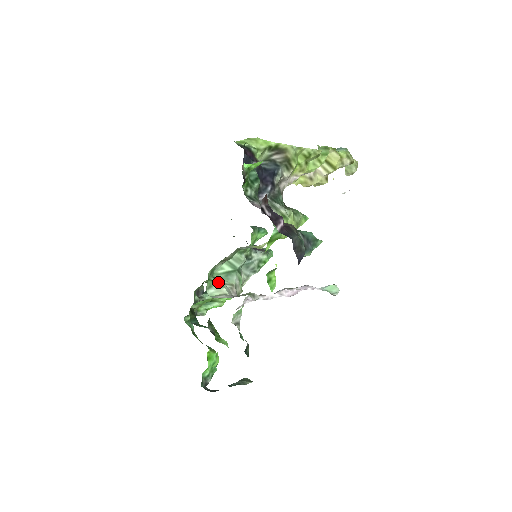
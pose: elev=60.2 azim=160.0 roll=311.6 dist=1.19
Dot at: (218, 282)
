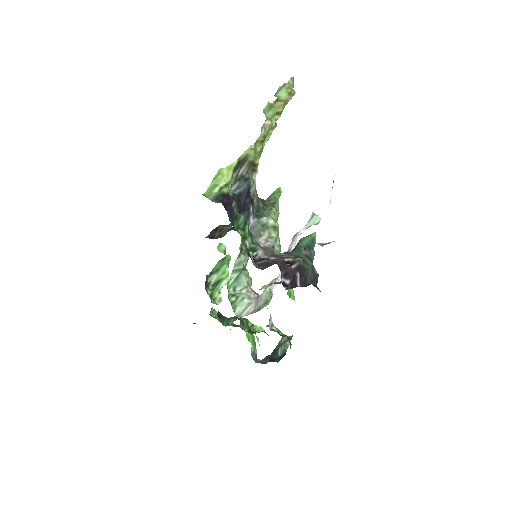
Dot at: (238, 298)
